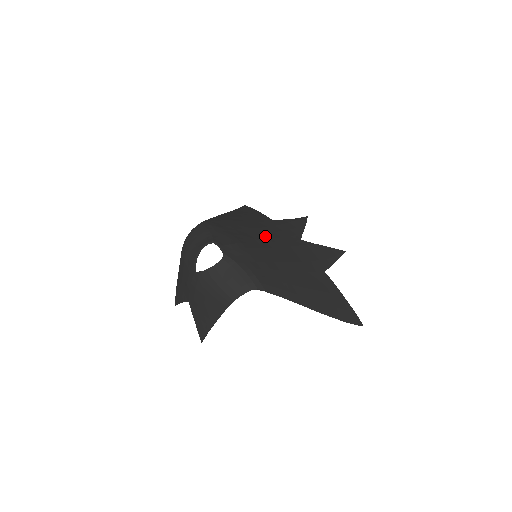
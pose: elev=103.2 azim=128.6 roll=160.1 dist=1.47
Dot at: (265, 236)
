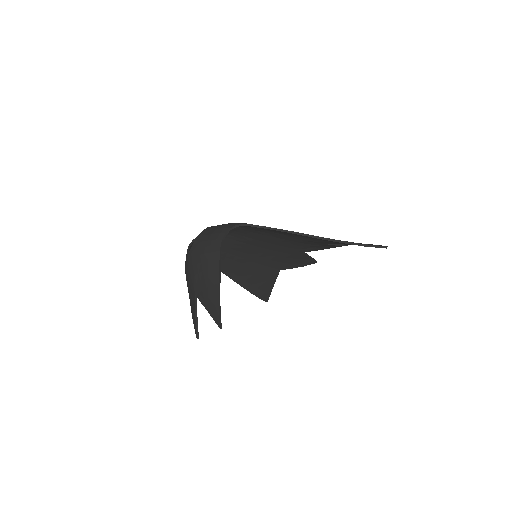
Dot at: (262, 248)
